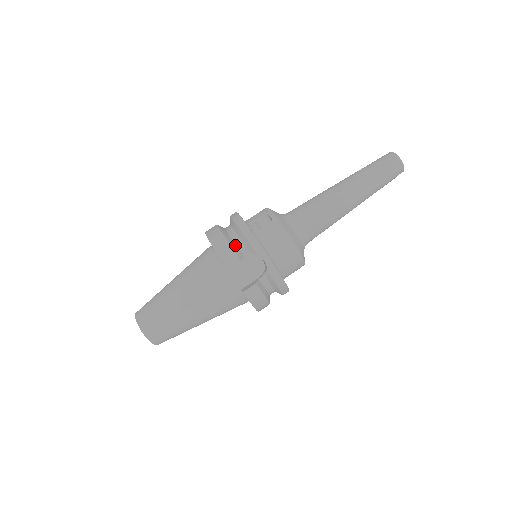
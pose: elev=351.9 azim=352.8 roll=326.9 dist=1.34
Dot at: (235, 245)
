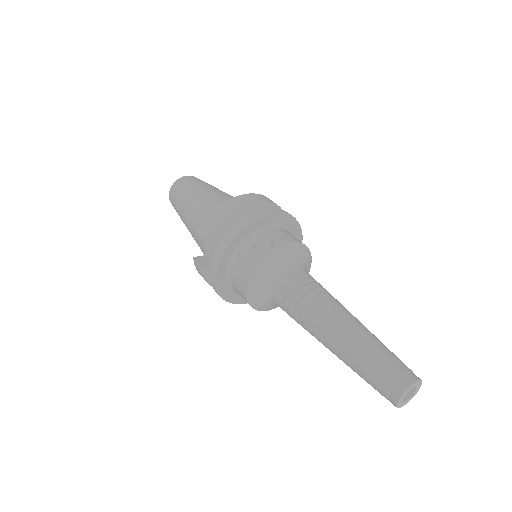
Dot at: (225, 228)
